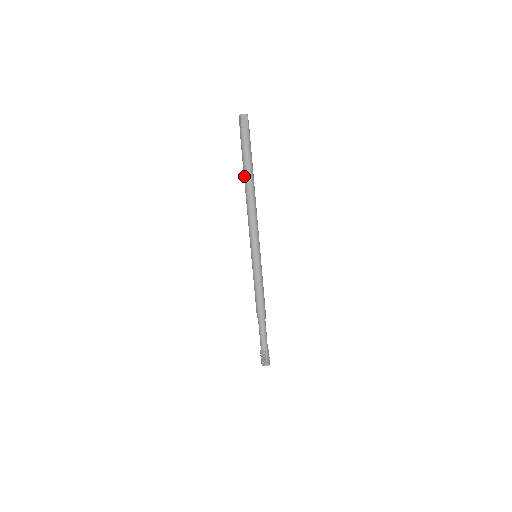
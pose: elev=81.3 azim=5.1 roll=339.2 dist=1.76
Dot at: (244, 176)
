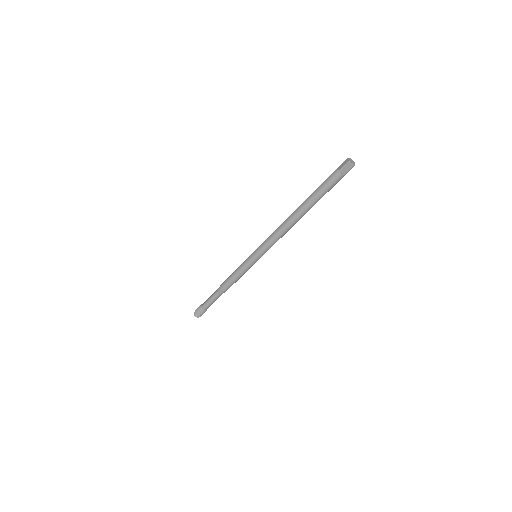
Dot at: (303, 203)
